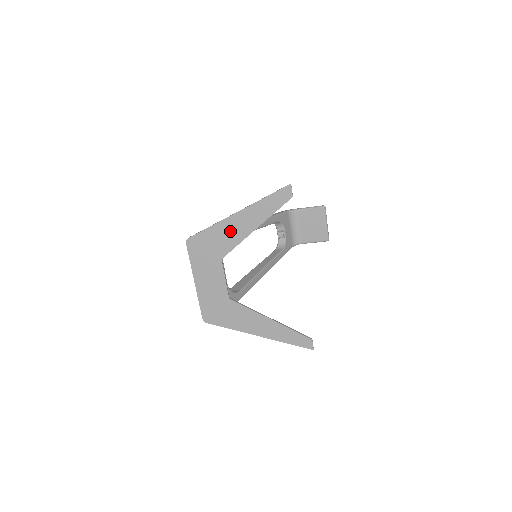
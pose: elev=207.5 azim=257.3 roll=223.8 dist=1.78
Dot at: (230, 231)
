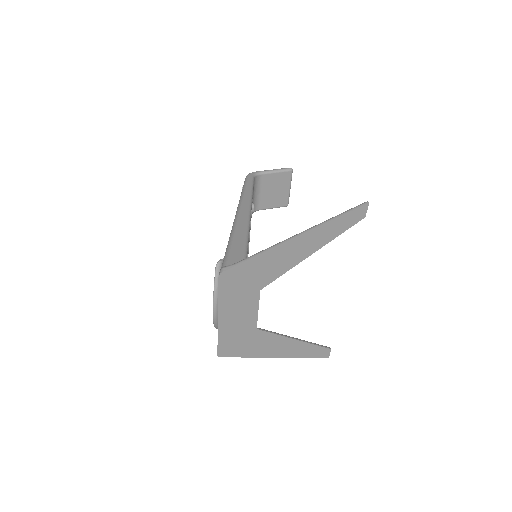
Dot at: (281, 259)
